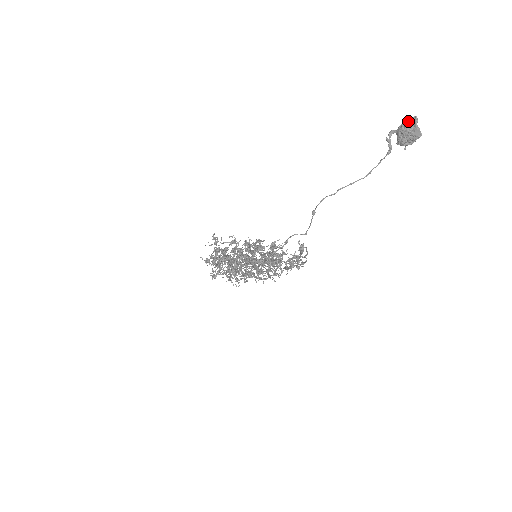
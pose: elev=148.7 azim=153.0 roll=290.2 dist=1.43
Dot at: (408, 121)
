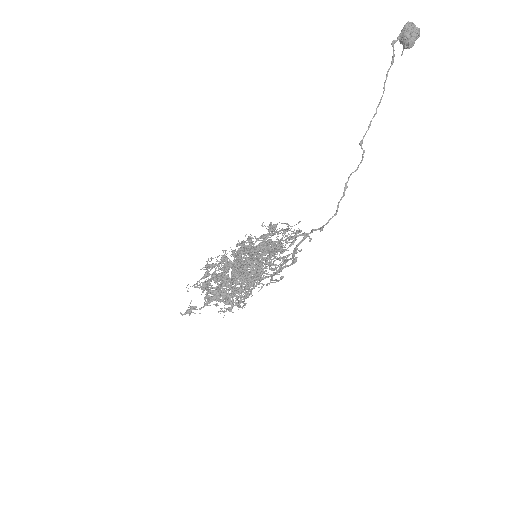
Dot at: (407, 27)
